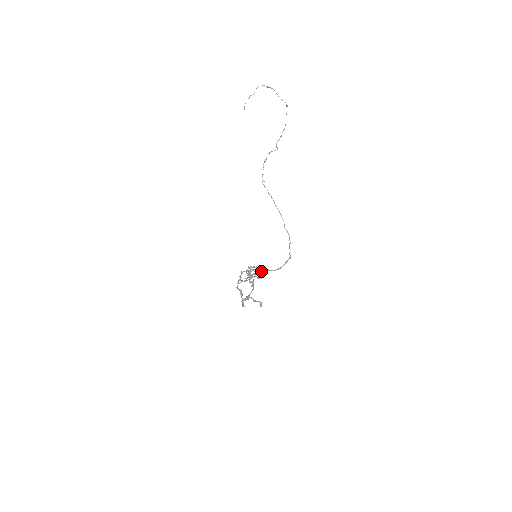
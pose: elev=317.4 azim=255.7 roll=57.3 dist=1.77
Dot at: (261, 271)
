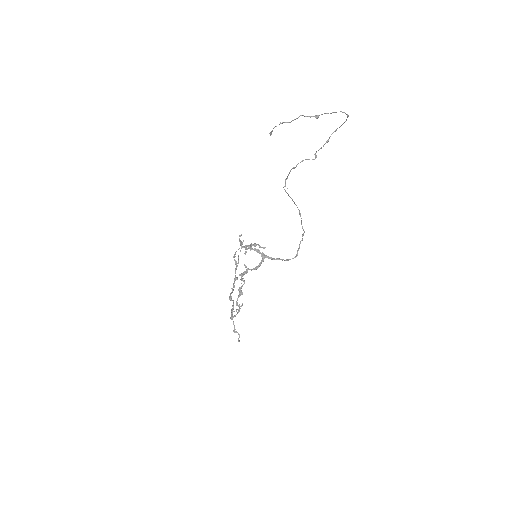
Dot at: (259, 266)
